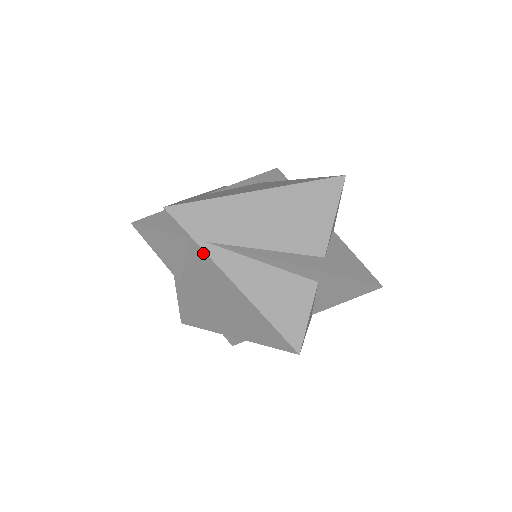
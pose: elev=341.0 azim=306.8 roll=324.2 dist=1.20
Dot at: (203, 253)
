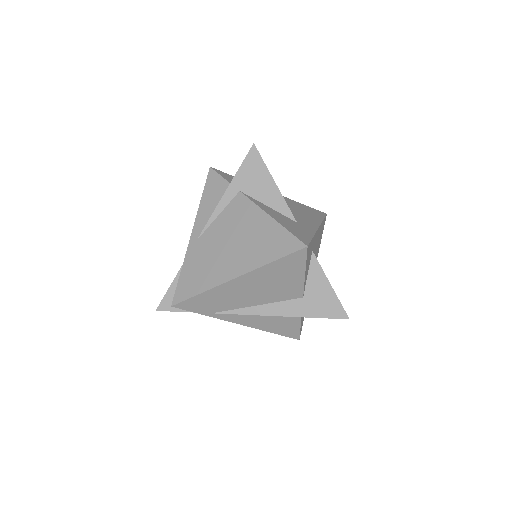
Dot at: (212, 316)
